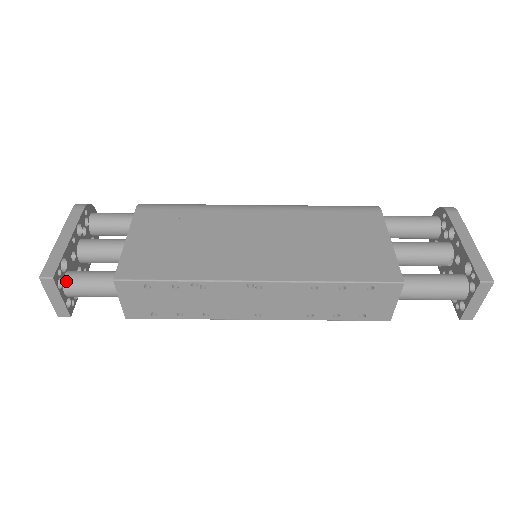
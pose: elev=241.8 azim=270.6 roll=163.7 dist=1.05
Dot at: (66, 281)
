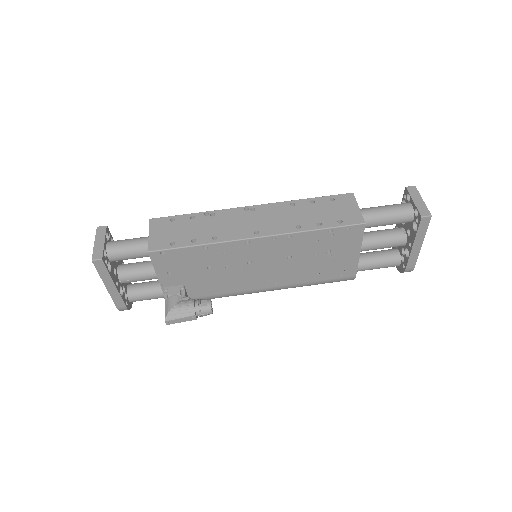
Dot at: occluded
